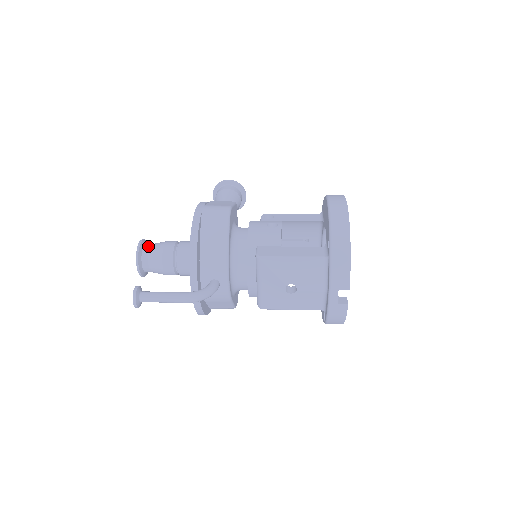
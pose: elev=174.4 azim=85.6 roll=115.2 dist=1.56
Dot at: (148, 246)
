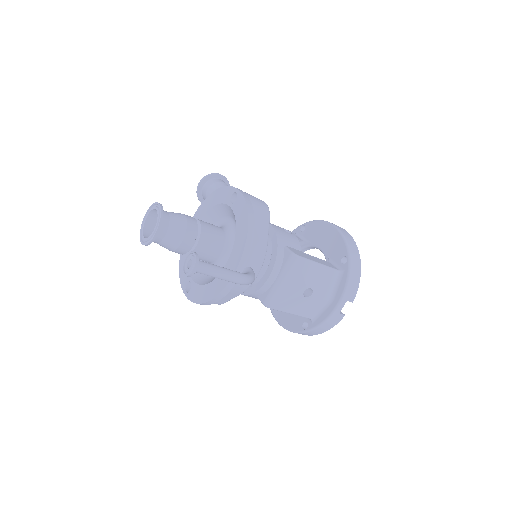
Dot at: (166, 212)
